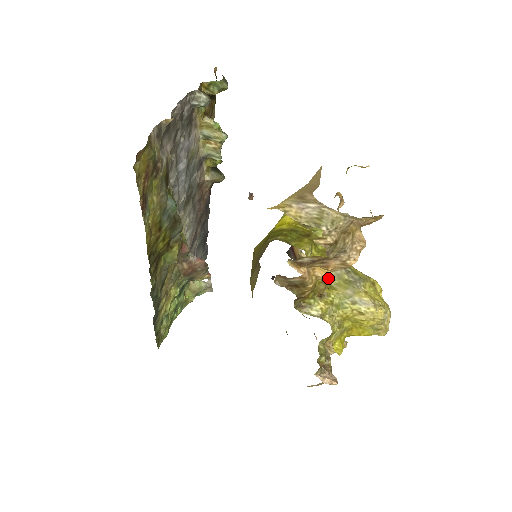
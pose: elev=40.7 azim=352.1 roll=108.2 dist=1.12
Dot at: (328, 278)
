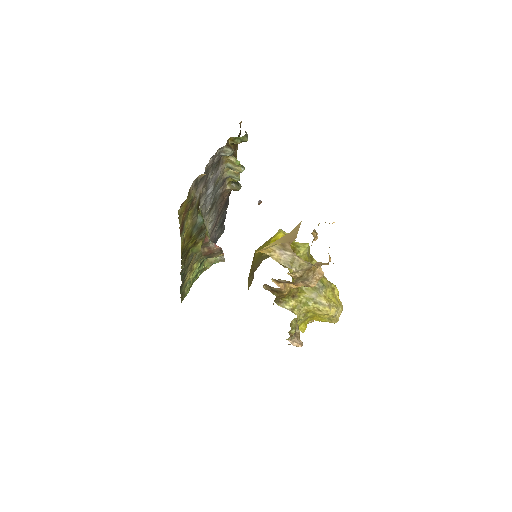
Dot at: occluded
